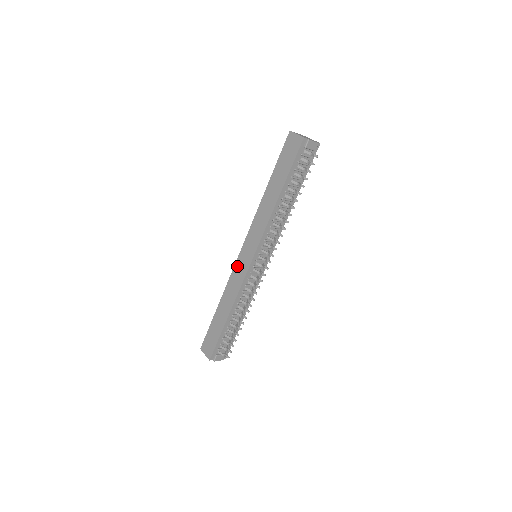
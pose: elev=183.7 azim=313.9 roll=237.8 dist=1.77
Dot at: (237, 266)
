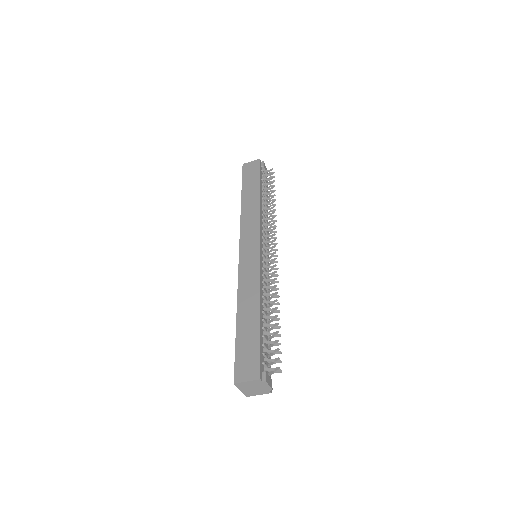
Dot at: (243, 264)
